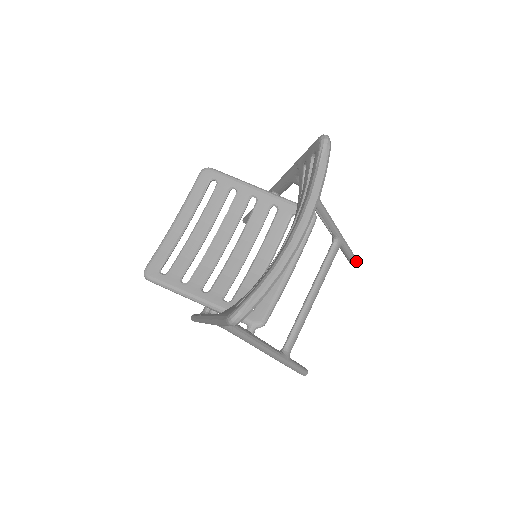
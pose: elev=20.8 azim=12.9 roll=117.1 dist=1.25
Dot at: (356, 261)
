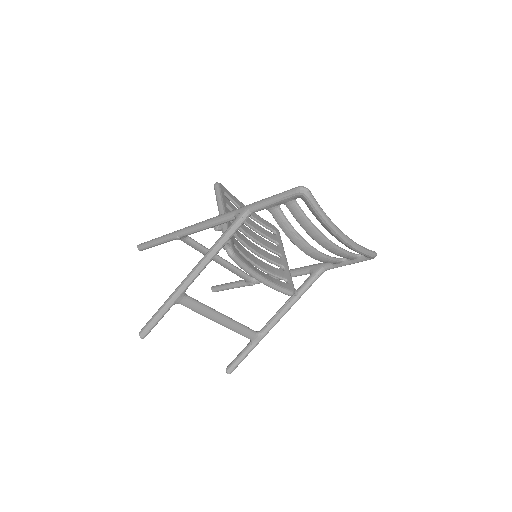
Dot at: (232, 370)
